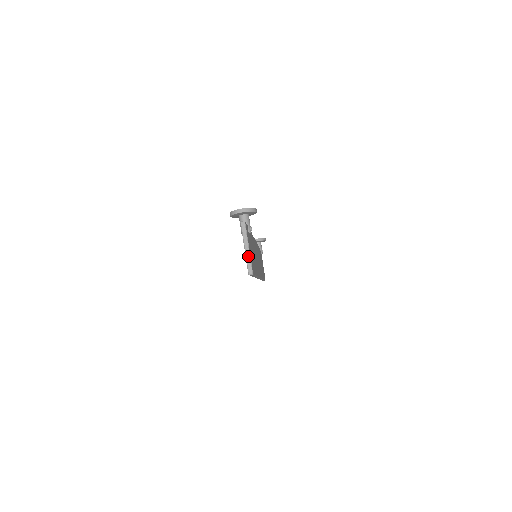
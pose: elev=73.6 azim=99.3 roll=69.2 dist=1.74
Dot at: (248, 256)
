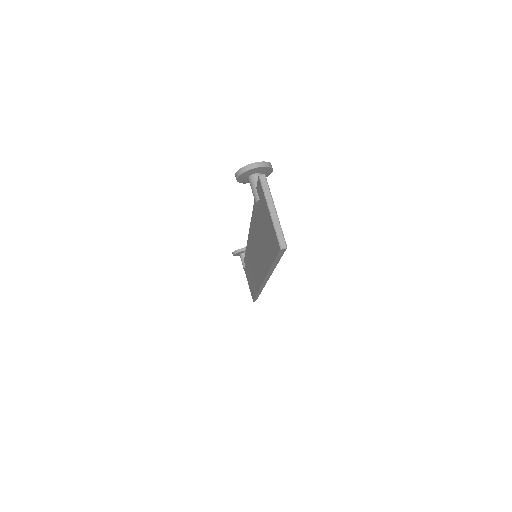
Dot at: (276, 222)
